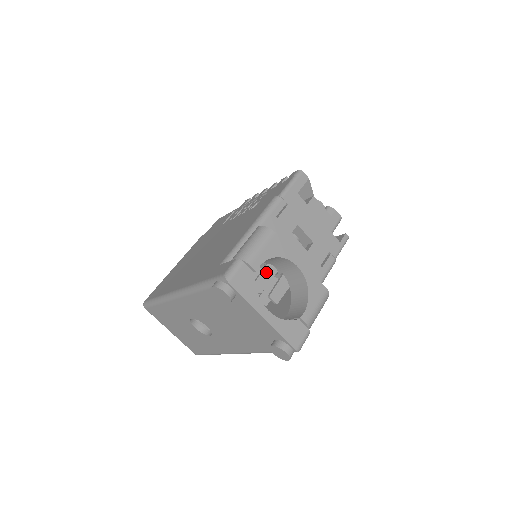
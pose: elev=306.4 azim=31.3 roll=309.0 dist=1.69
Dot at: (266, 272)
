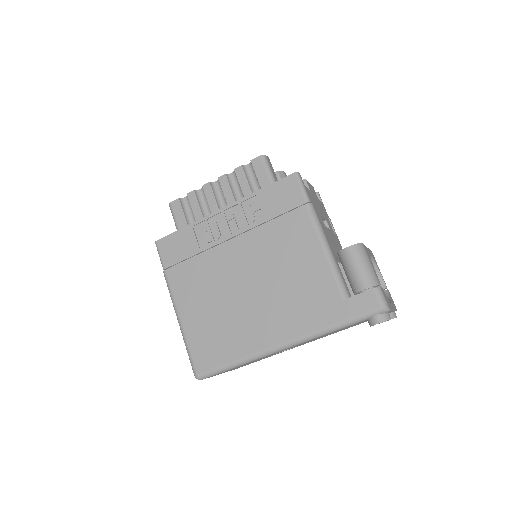
Dot at: occluded
